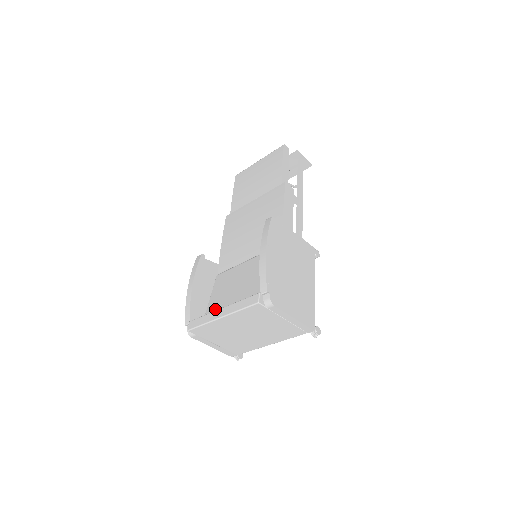
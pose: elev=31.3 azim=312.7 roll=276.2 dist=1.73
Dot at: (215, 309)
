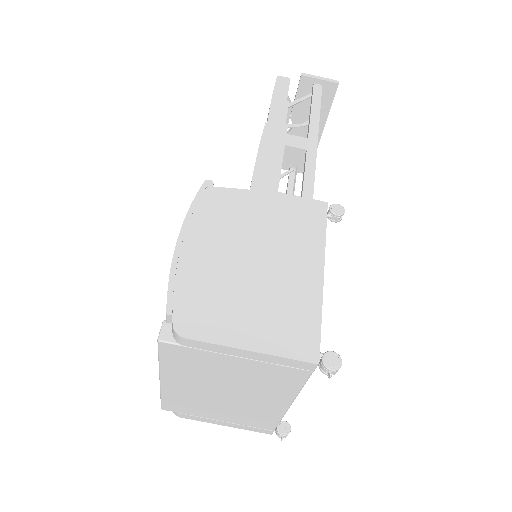
Dot at: occluded
